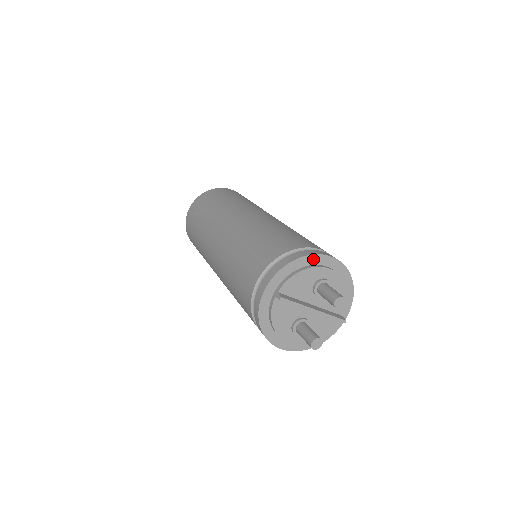
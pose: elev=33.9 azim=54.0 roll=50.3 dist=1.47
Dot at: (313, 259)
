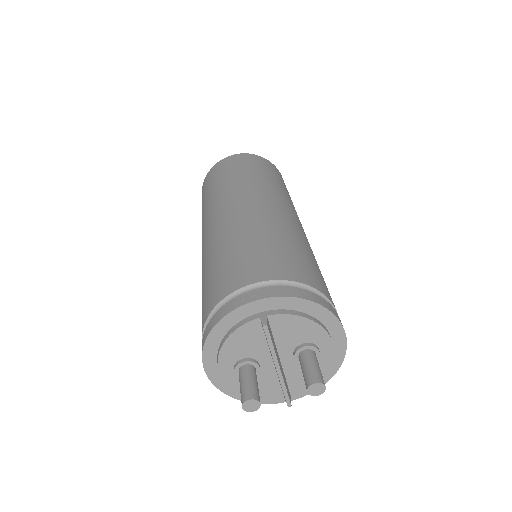
Dot at: (329, 319)
